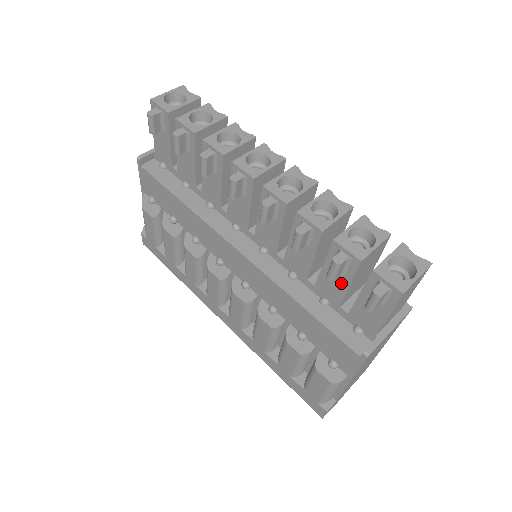
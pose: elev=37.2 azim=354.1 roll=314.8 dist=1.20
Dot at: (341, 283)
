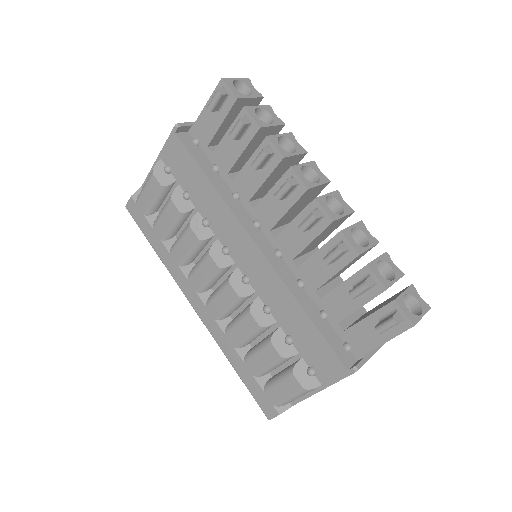
Dot at: (353, 303)
